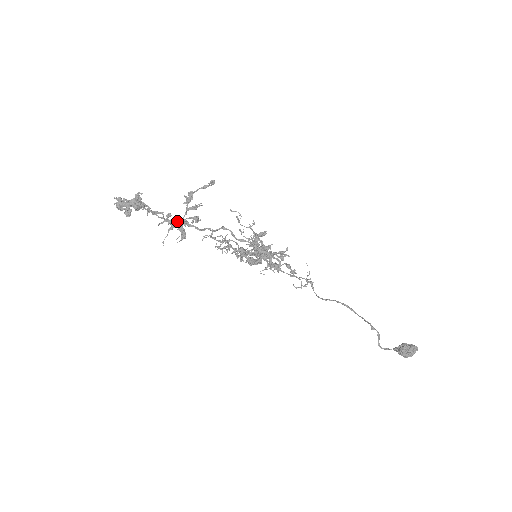
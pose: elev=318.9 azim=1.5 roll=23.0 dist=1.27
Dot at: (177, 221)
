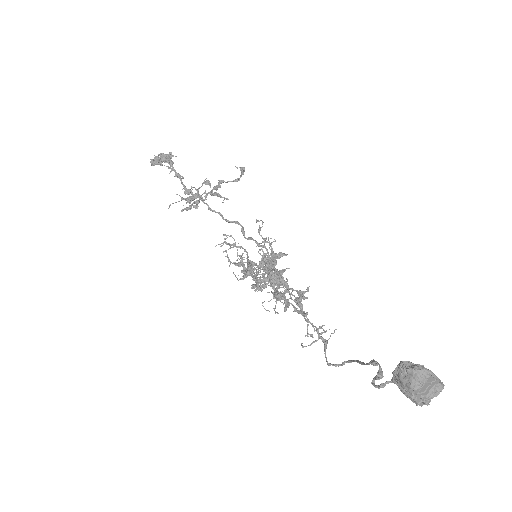
Dot at: occluded
